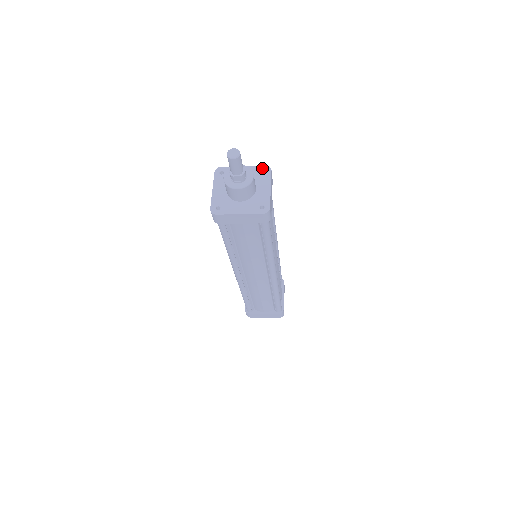
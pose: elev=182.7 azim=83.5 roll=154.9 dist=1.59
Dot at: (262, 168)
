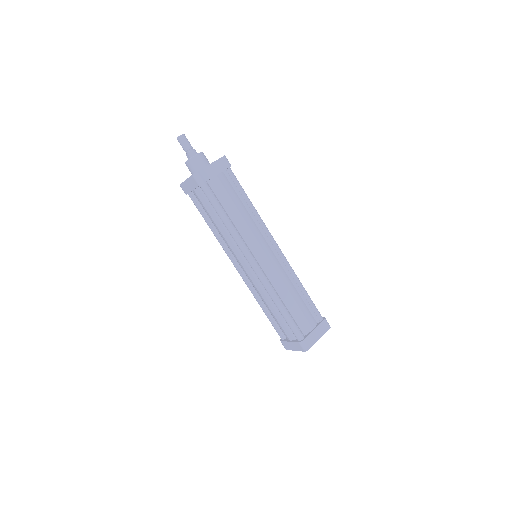
Dot at: occluded
